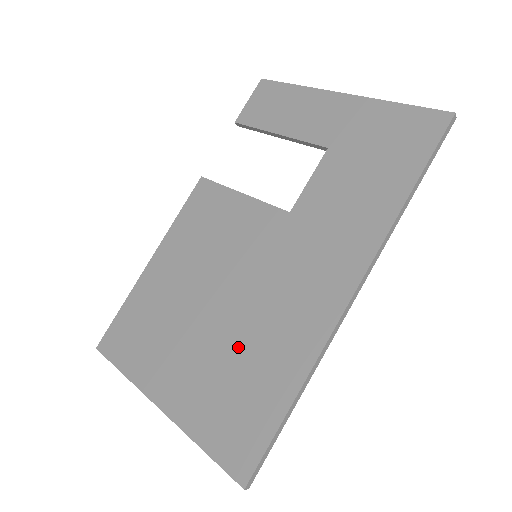
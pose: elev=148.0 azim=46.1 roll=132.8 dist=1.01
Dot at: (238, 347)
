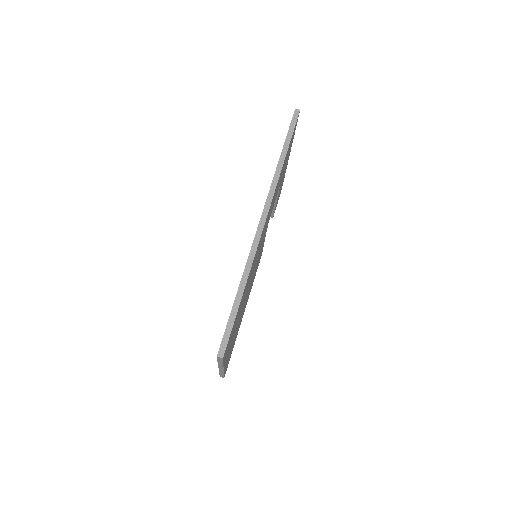
Dot at: occluded
